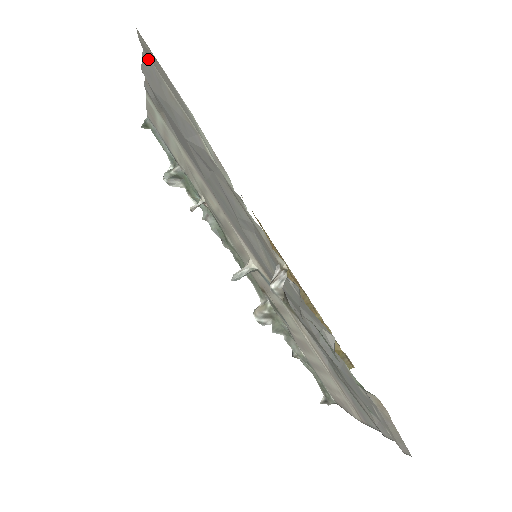
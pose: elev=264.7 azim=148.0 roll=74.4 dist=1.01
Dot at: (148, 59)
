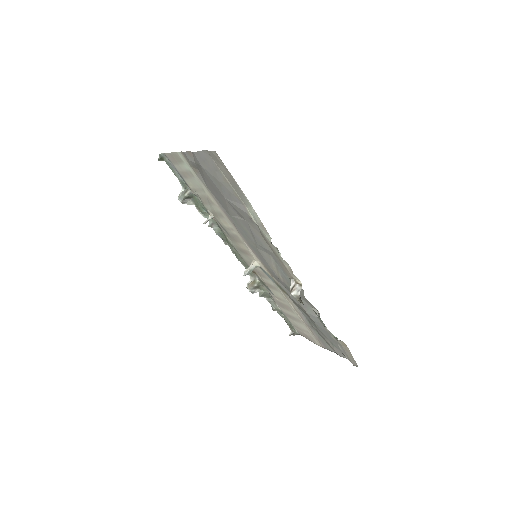
Dot at: (209, 156)
